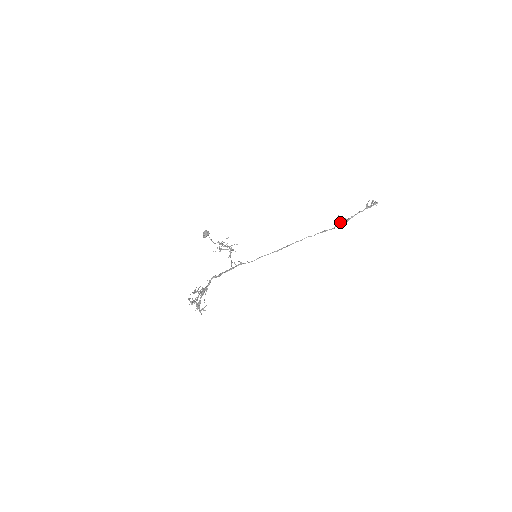
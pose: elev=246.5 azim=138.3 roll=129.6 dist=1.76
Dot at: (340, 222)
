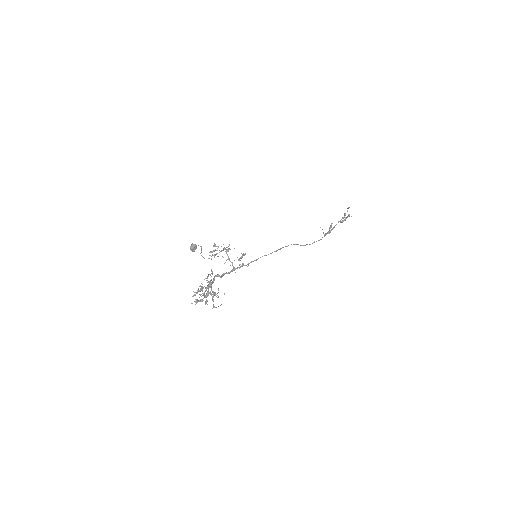
Dot at: (324, 234)
